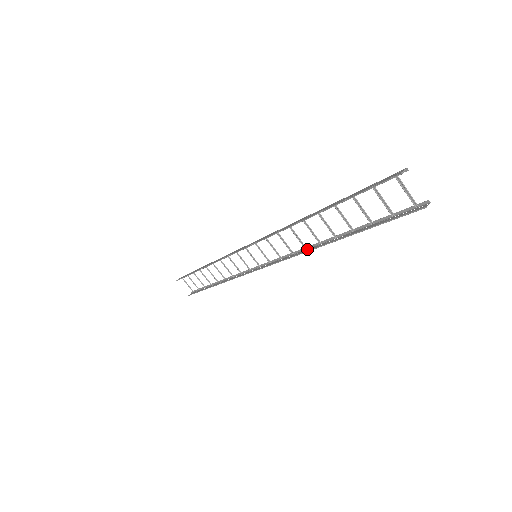
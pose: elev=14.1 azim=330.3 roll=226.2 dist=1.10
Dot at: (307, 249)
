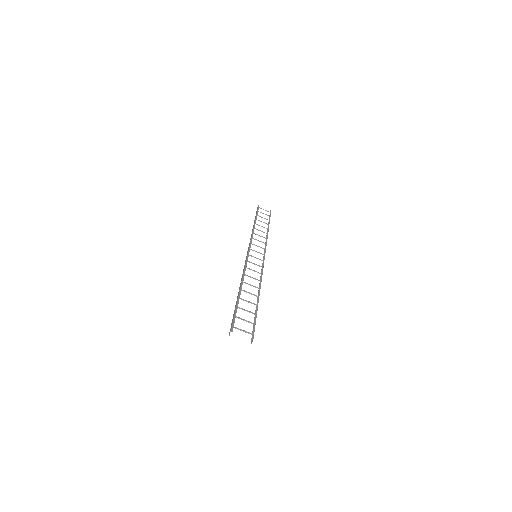
Dot at: occluded
